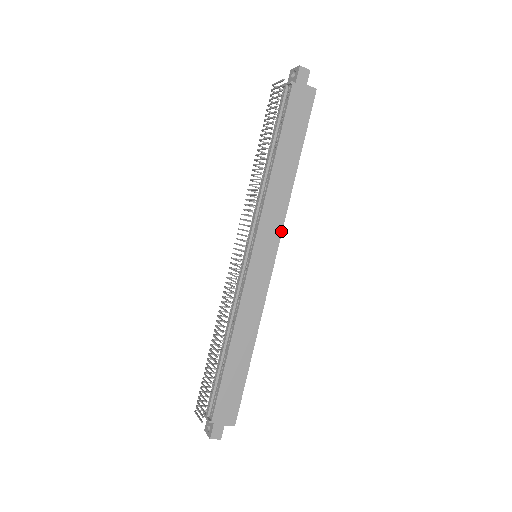
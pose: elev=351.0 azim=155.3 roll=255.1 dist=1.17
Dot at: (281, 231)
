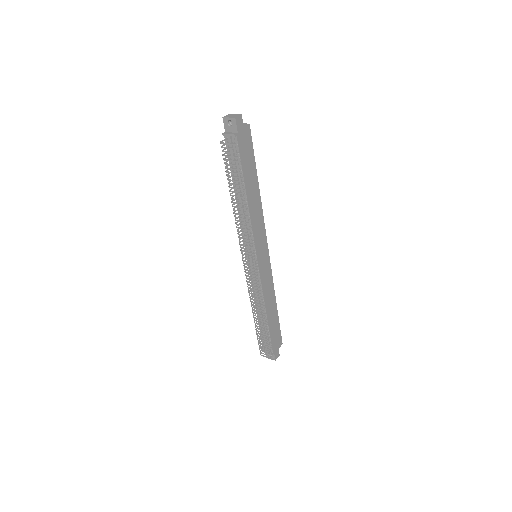
Dot at: (265, 232)
